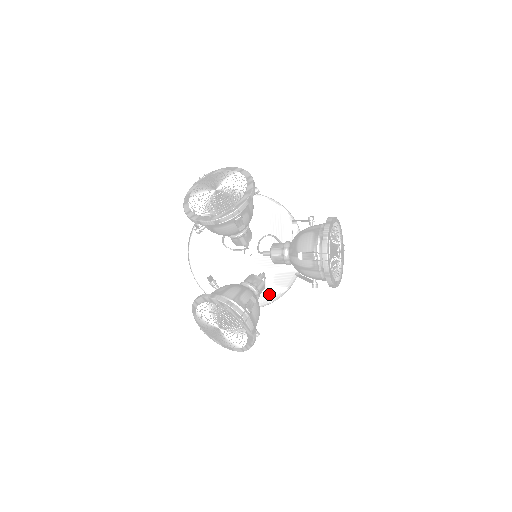
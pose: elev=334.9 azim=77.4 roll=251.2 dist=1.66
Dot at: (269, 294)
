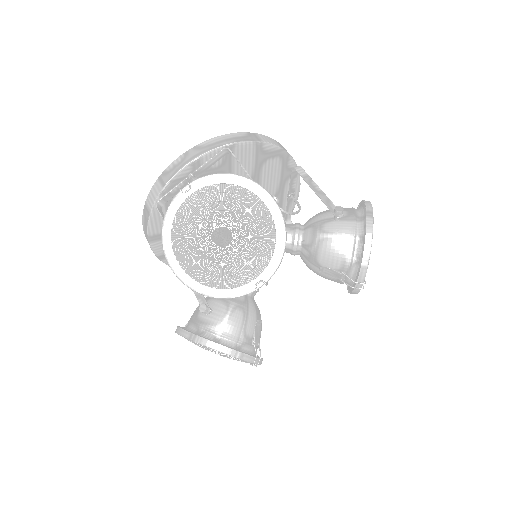
Dot at: occluded
